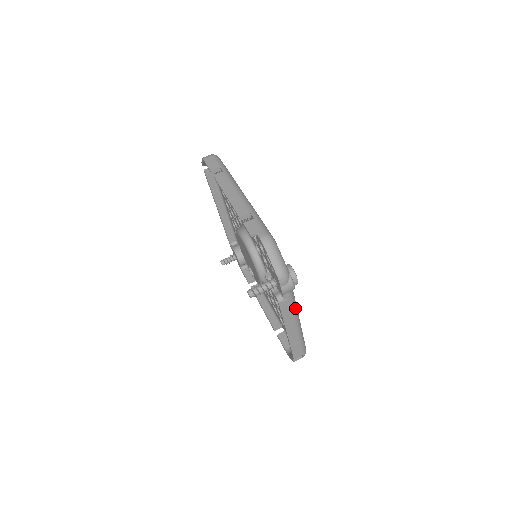
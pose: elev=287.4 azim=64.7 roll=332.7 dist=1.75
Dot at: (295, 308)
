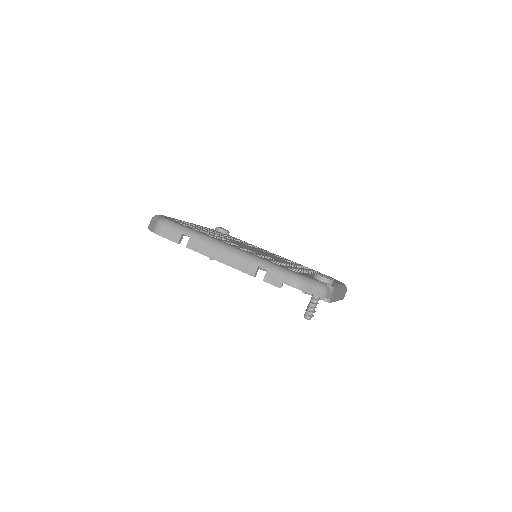
Dot at: (336, 288)
